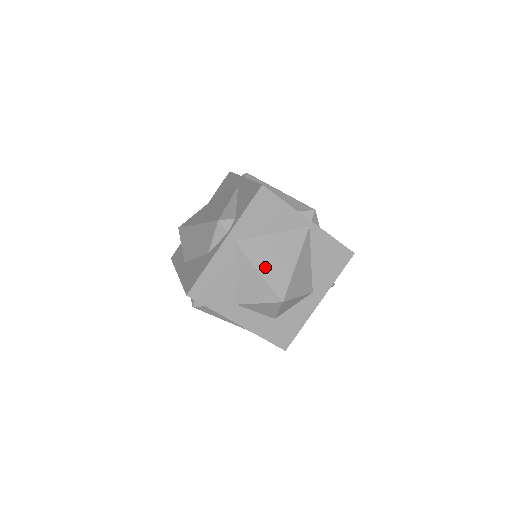
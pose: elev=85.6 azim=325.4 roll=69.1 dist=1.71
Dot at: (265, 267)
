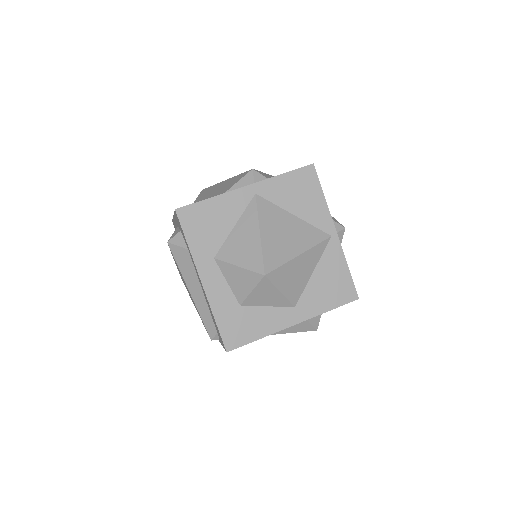
Dot at: (269, 234)
